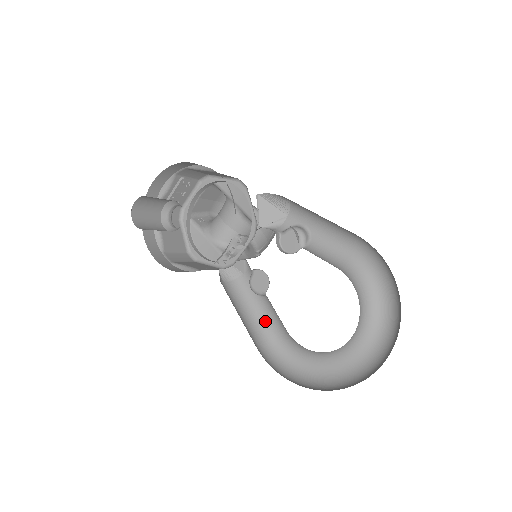
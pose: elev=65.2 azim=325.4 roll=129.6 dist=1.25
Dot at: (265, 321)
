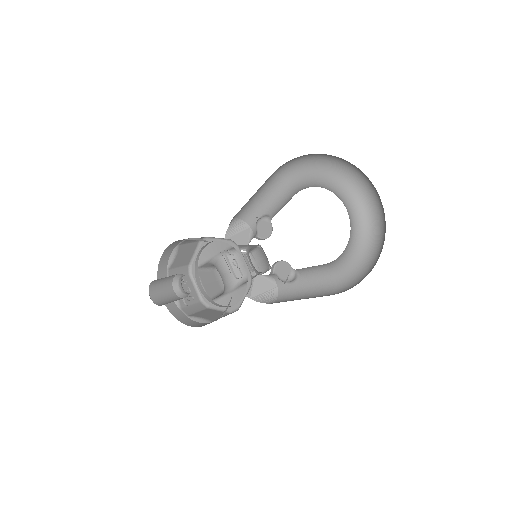
Dot at: (318, 285)
